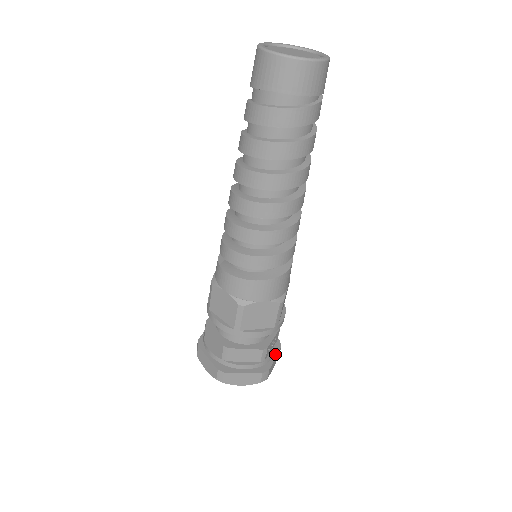
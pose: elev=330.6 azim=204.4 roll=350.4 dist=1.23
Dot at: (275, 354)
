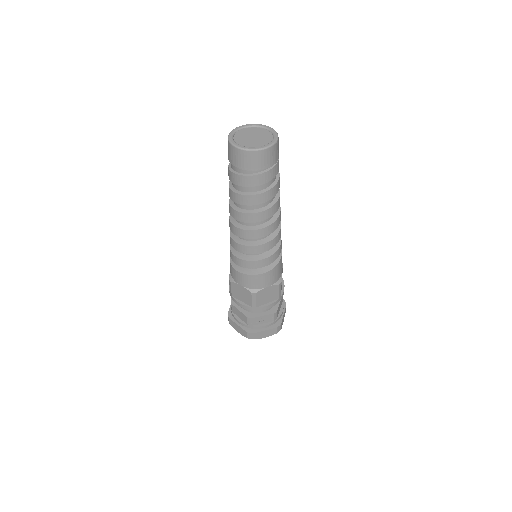
Dot at: (268, 328)
